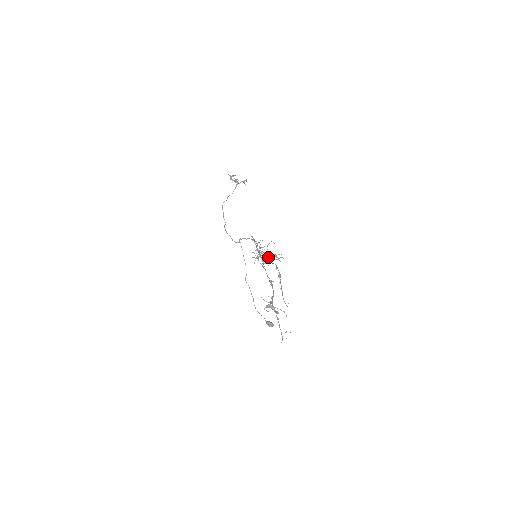
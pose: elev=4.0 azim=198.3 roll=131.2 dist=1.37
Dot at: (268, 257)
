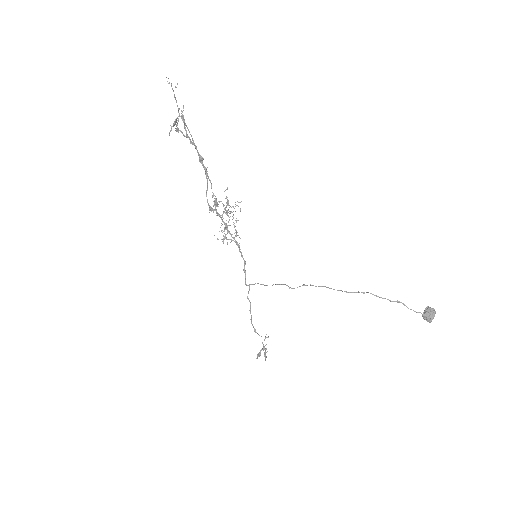
Dot at: (212, 197)
